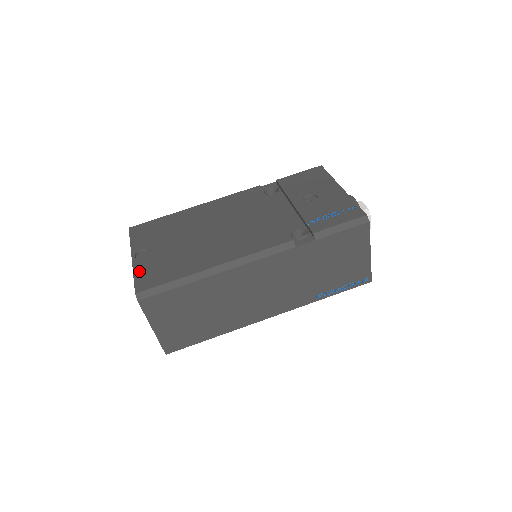
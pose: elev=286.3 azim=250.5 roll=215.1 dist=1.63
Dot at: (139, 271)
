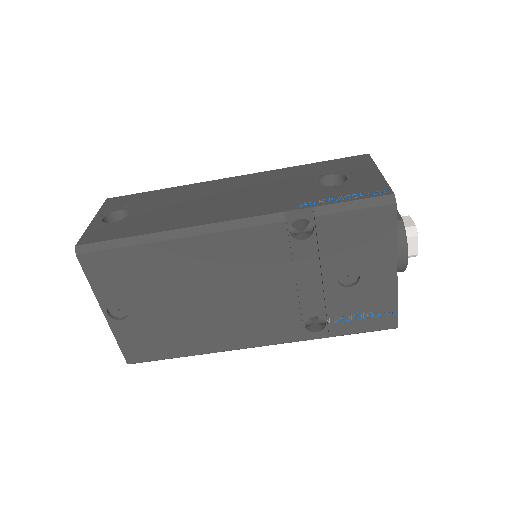
Dot at: (122, 338)
